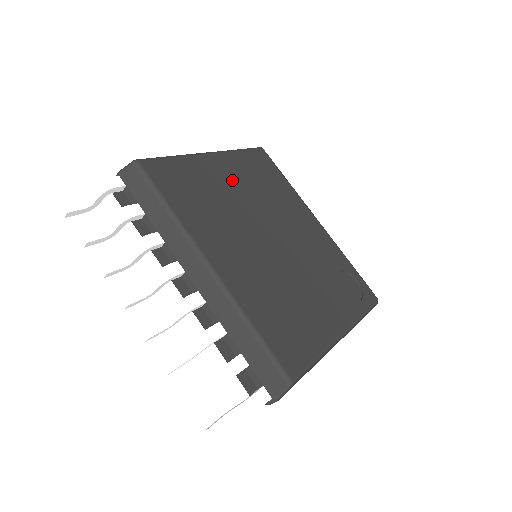
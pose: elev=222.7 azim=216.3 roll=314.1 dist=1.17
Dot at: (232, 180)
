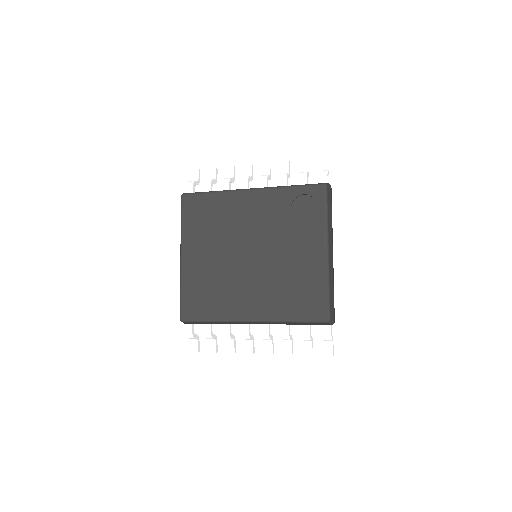
Dot at: (203, 254)
